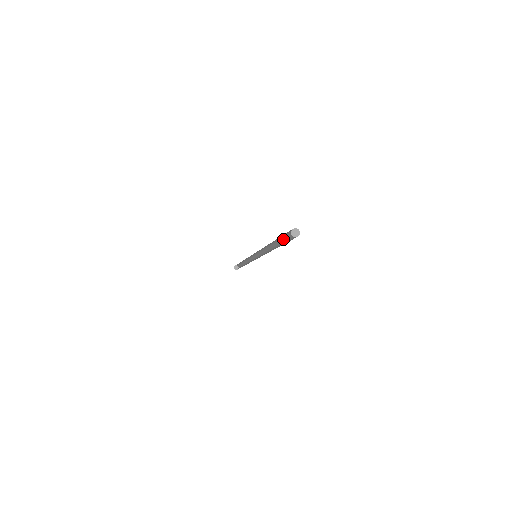
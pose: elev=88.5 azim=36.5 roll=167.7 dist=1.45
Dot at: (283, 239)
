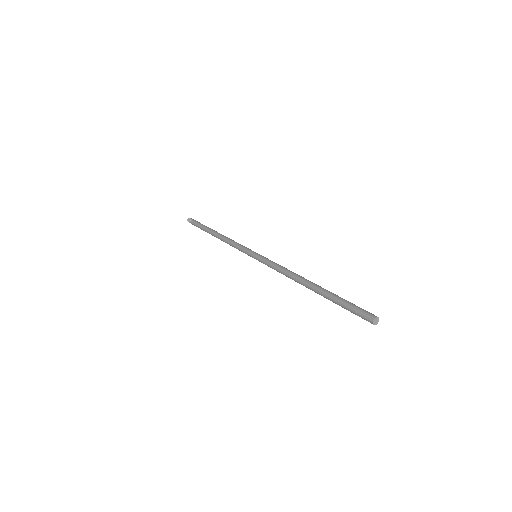
Dot at: (333, 293)
